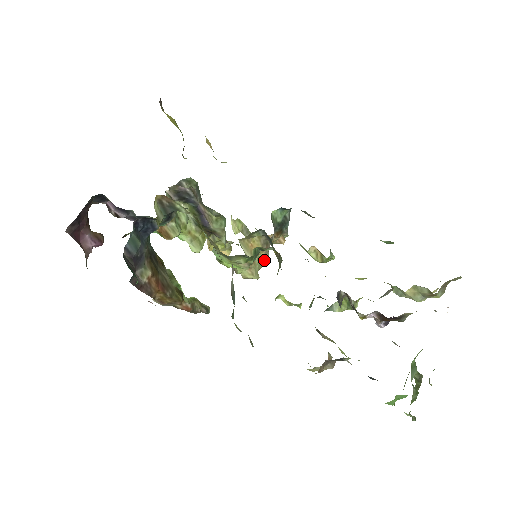
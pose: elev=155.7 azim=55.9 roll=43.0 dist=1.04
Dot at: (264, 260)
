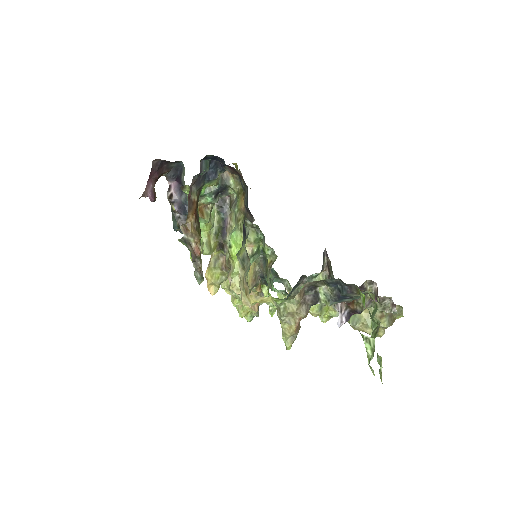
Dot at: (249, 288)
